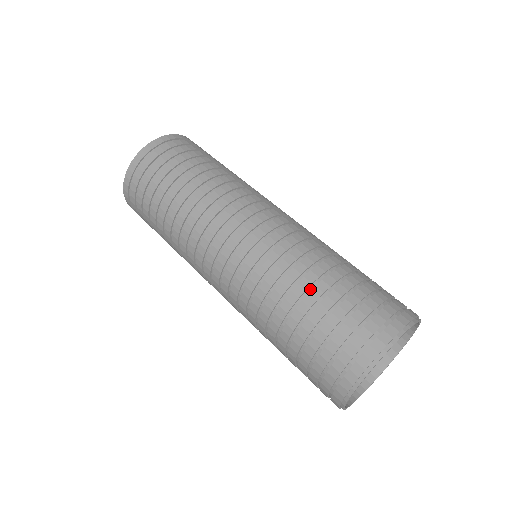
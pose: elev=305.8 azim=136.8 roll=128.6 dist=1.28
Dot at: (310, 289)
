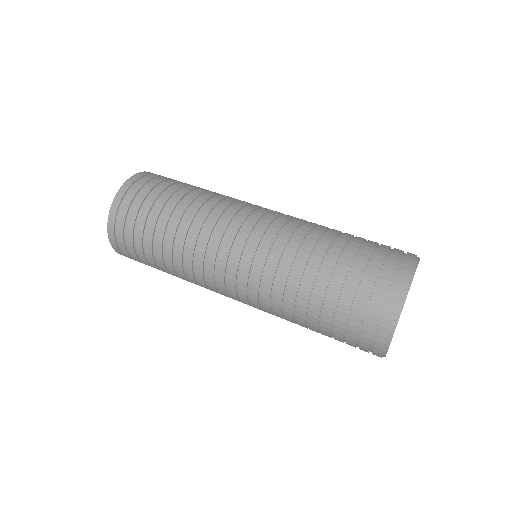
Dot at: (314, 289)
